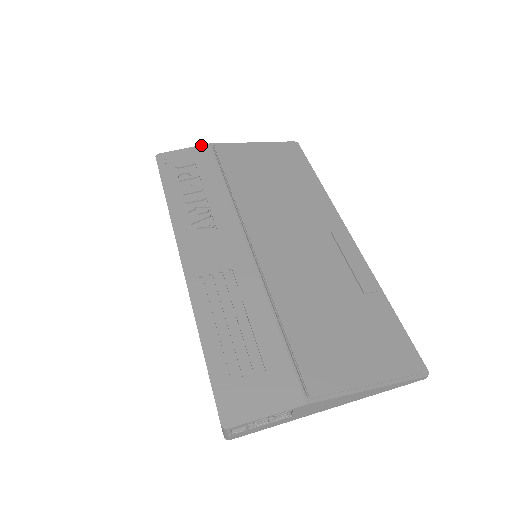
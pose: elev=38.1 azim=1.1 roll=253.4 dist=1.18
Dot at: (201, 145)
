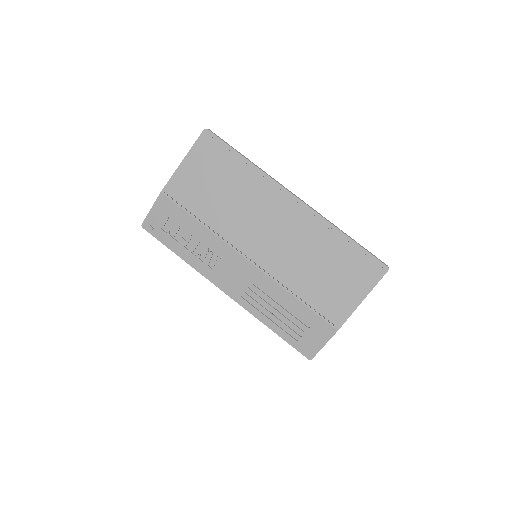
Dot at: (157, 198)
